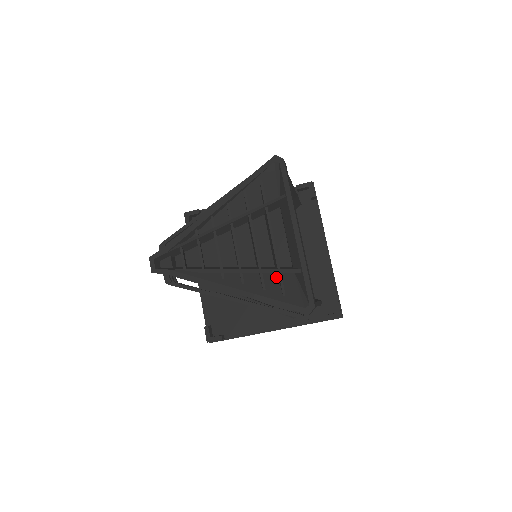
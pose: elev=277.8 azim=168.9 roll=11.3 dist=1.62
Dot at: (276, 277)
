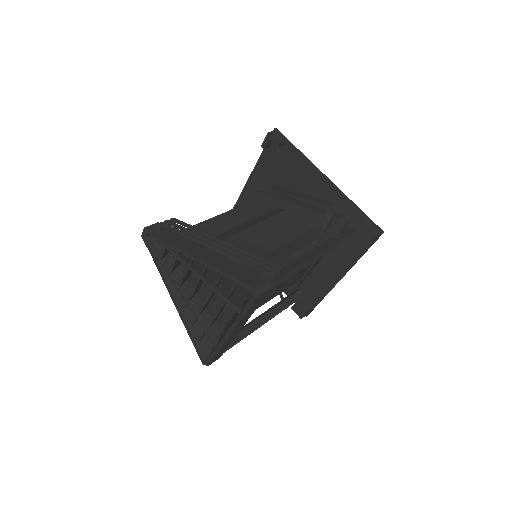
Dot at: occluded
